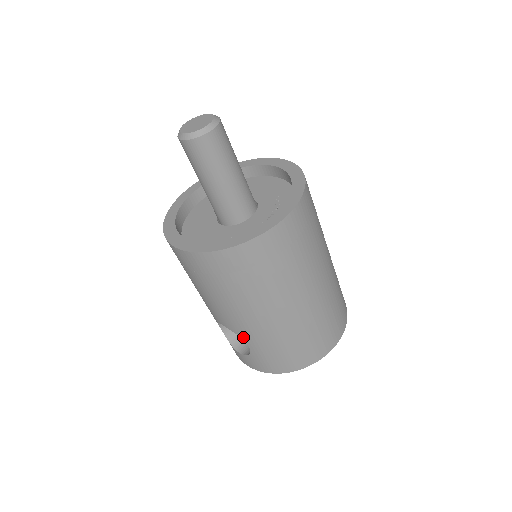
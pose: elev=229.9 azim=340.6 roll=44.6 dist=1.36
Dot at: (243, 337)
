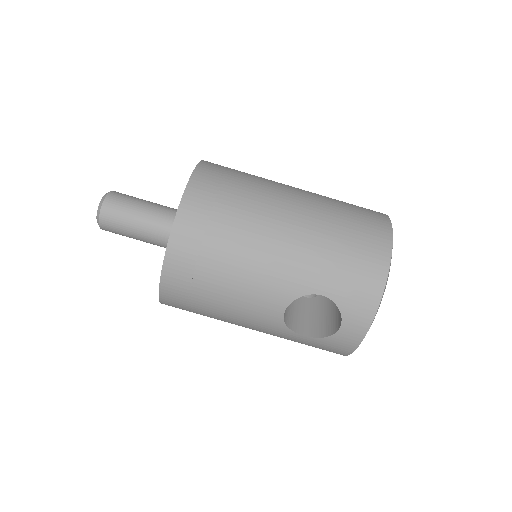
Dot at: (304, 291)
